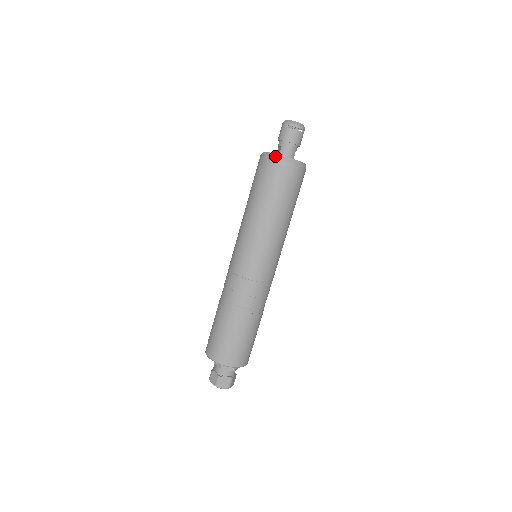
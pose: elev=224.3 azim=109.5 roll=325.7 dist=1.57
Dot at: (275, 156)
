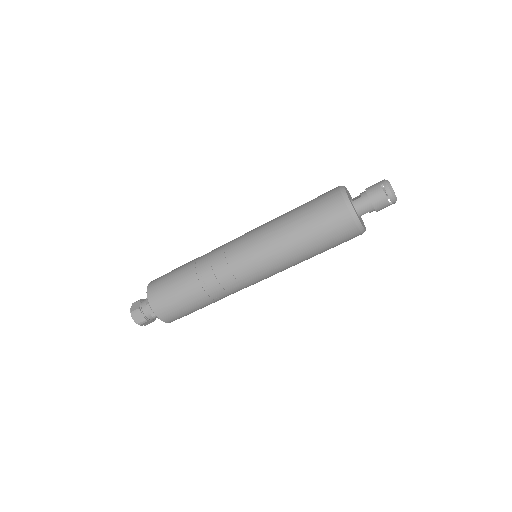
Dot at: (346, 199)
